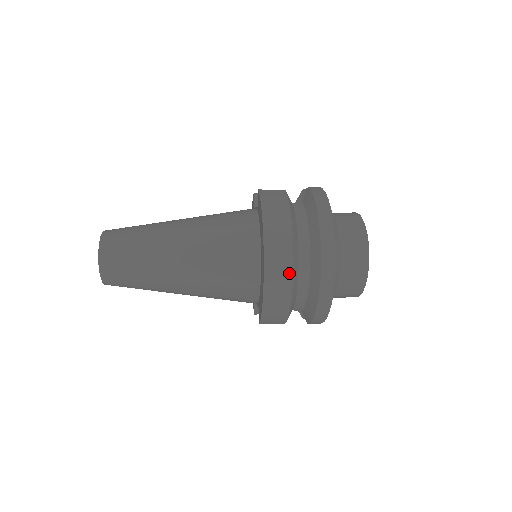
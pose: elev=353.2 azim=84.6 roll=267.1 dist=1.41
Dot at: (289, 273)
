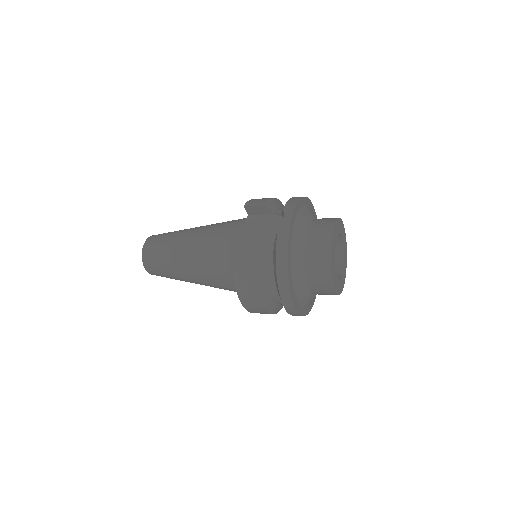
Dot at: (264, 311)
